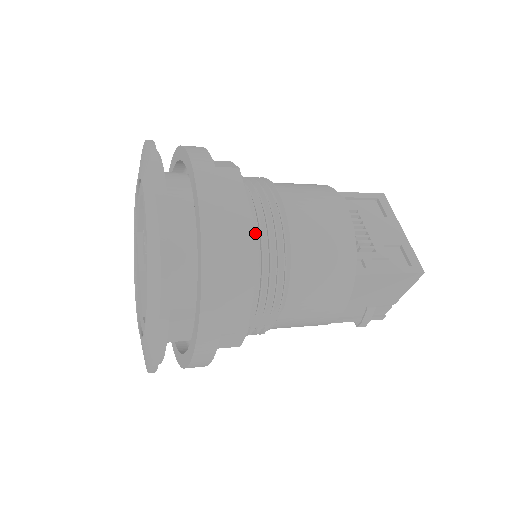
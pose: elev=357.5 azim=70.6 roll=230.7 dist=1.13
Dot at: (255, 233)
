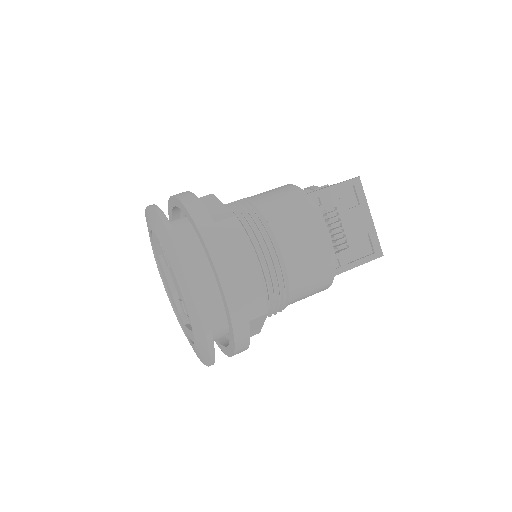
Dot at: occluded
